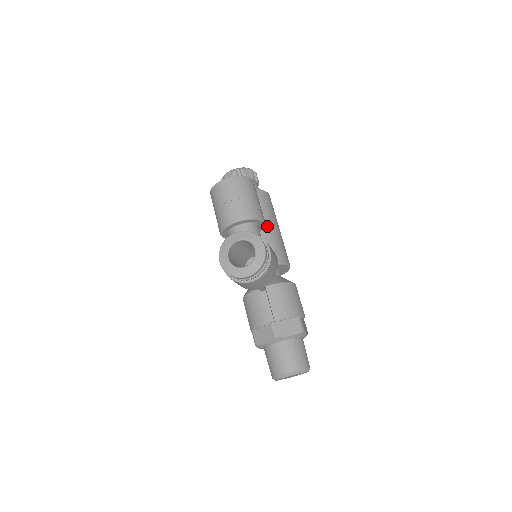
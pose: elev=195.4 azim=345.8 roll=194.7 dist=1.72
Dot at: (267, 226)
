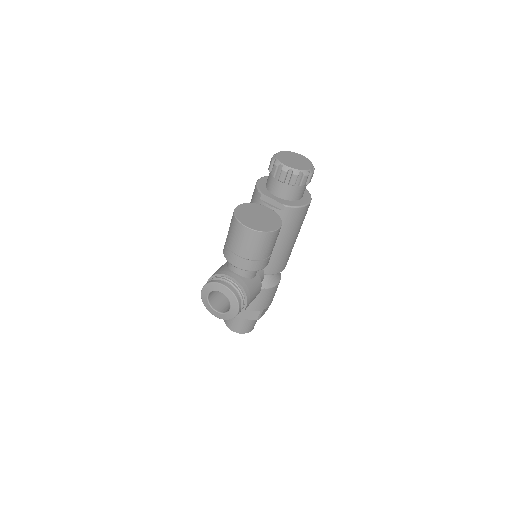
Dot at: (280, 244)
